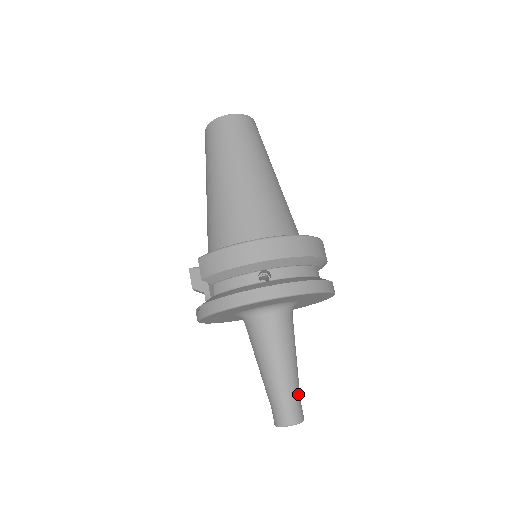
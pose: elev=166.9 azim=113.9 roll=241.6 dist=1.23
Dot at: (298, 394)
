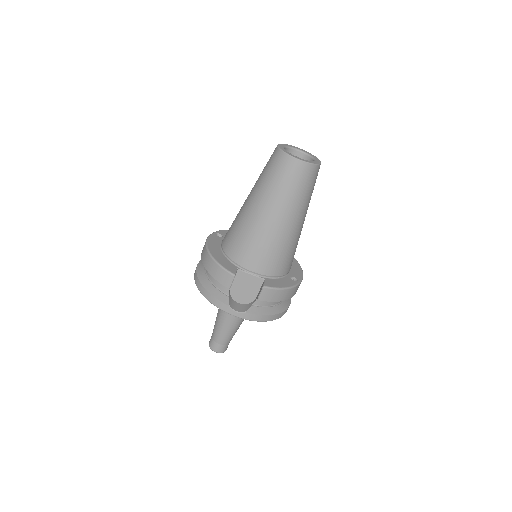
Dot at: occluded
